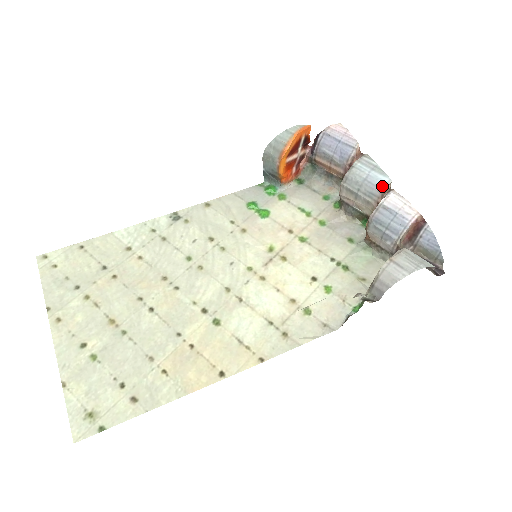
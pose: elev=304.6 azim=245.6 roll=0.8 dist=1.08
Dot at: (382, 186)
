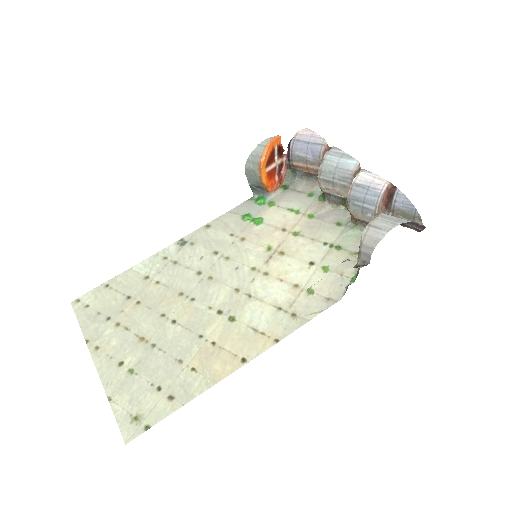
Dot at: (352, 169)
